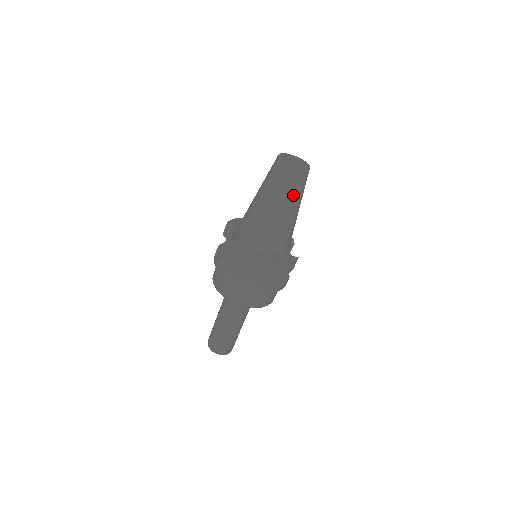
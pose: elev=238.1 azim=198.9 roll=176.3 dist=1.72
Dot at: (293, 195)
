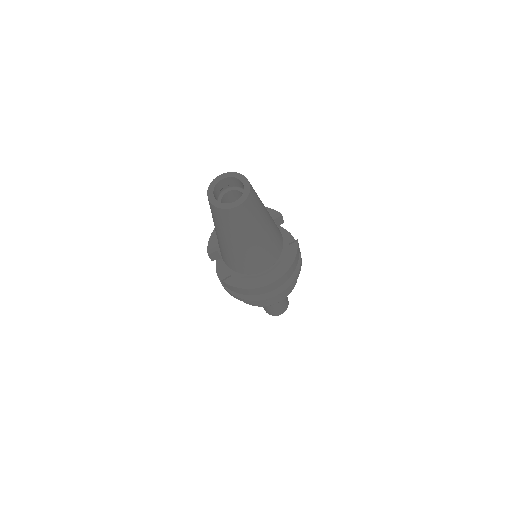
Dot at: (254, 222)
